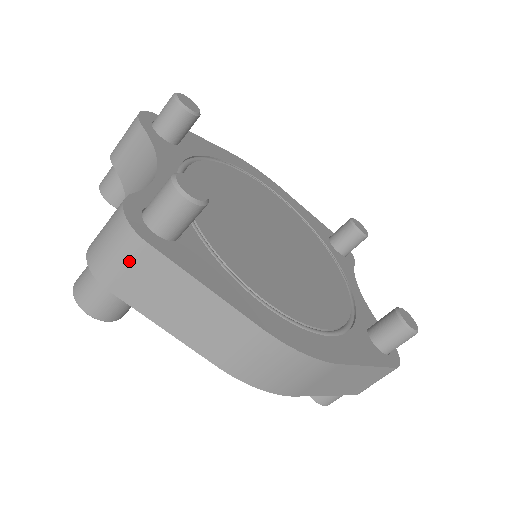
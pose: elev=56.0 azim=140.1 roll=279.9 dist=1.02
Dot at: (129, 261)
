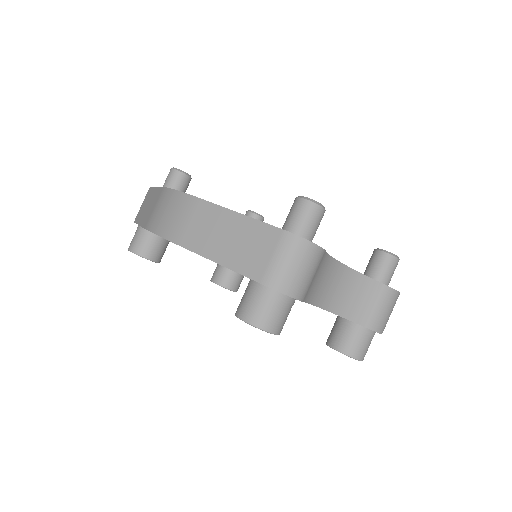
Dot at: occluded
